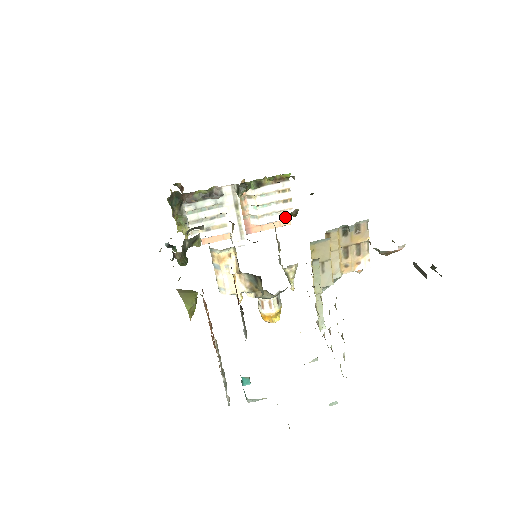
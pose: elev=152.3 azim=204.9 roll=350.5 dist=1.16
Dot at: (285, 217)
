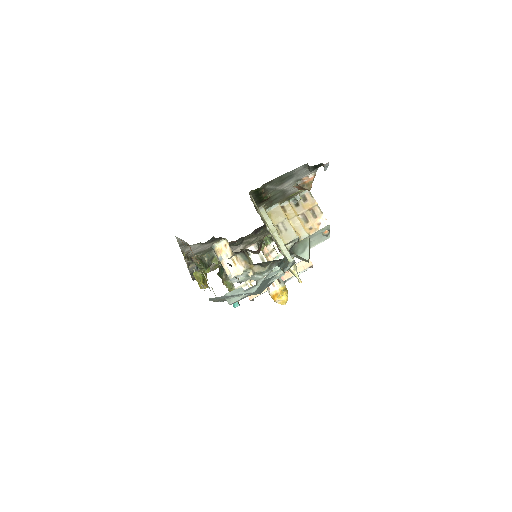
Dot at: occluded
